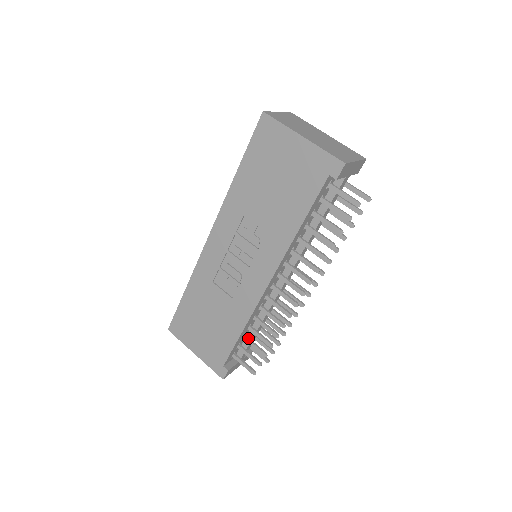
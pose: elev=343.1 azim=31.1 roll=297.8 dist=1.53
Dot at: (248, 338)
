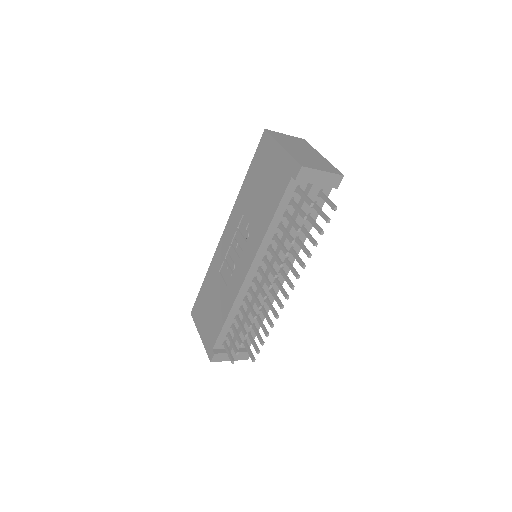
Dot at: (234, 327)
